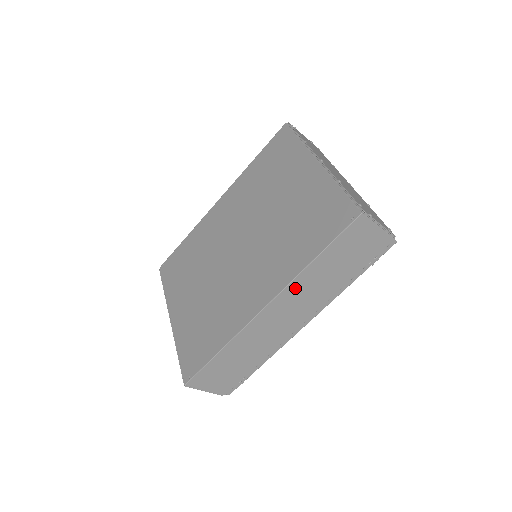
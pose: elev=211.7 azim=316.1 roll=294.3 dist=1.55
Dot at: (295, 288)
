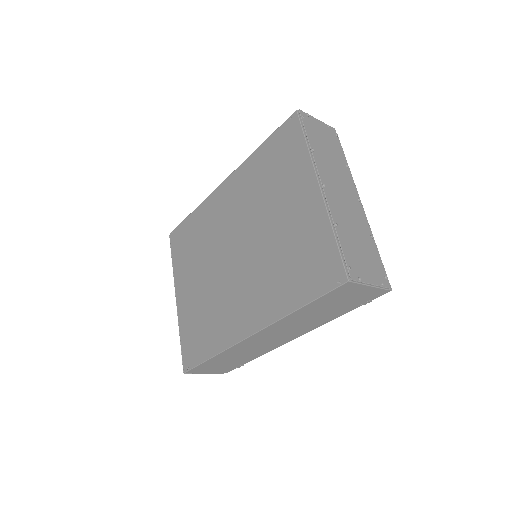
Dot at: (280, 324)
